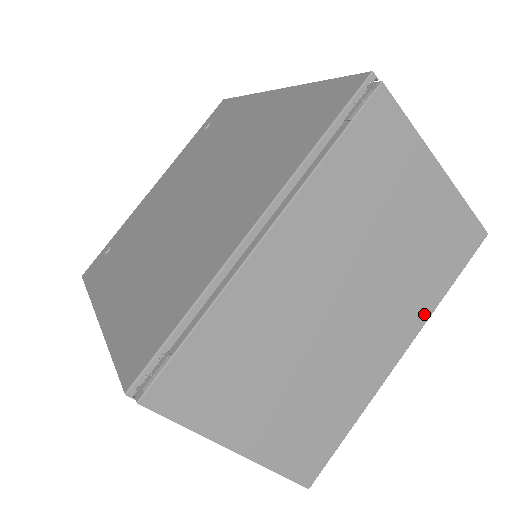
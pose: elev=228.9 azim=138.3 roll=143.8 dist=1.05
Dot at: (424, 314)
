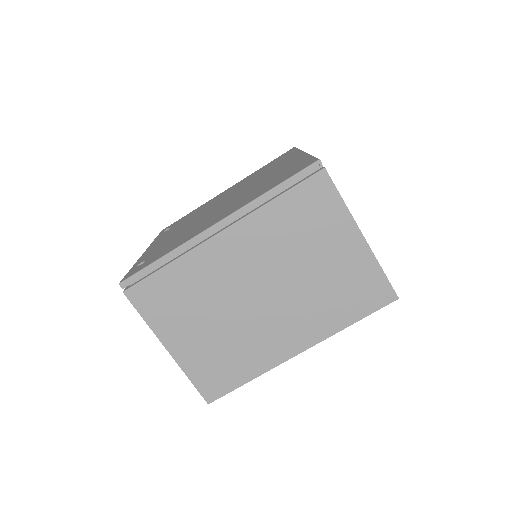
Dot at: occluded
